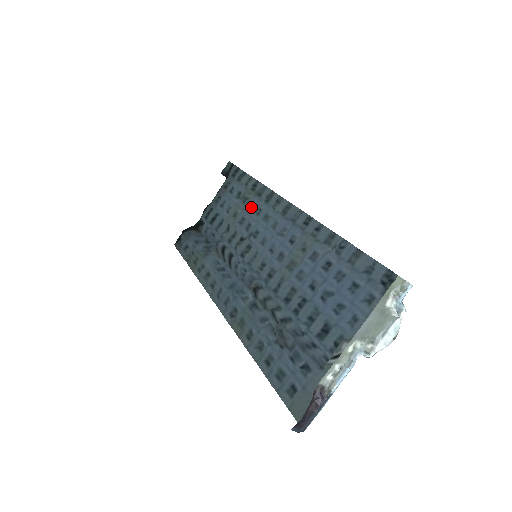
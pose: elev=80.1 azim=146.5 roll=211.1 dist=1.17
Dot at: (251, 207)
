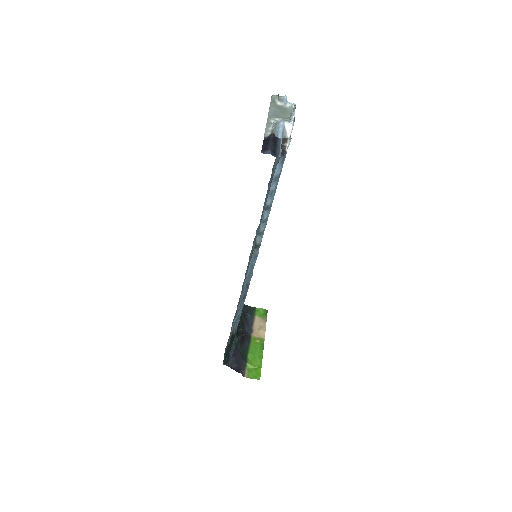
Dot at: occluded
